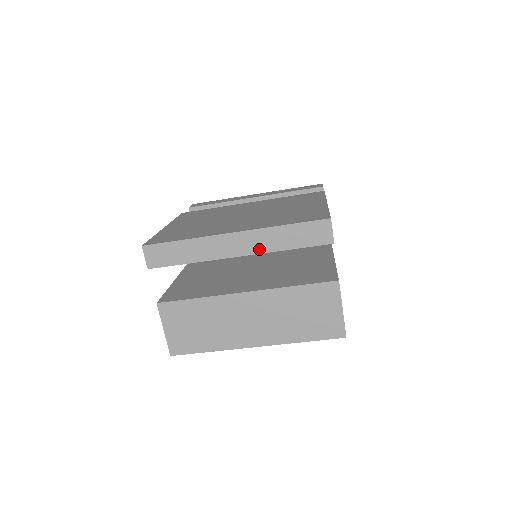
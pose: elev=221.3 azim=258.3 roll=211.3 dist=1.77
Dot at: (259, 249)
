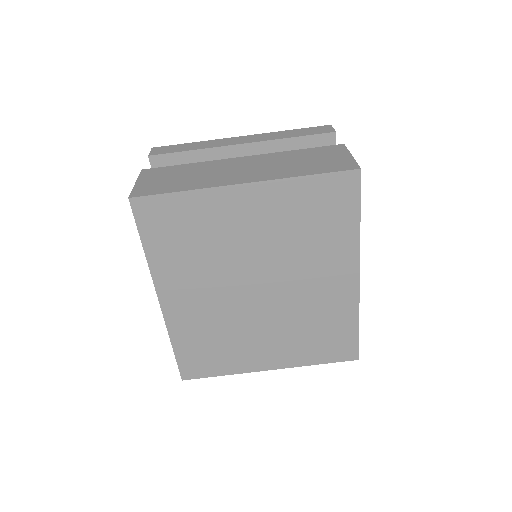
Dot at: (263, 140)
